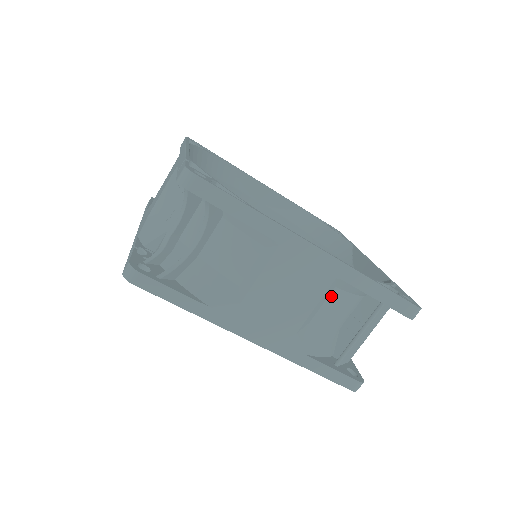
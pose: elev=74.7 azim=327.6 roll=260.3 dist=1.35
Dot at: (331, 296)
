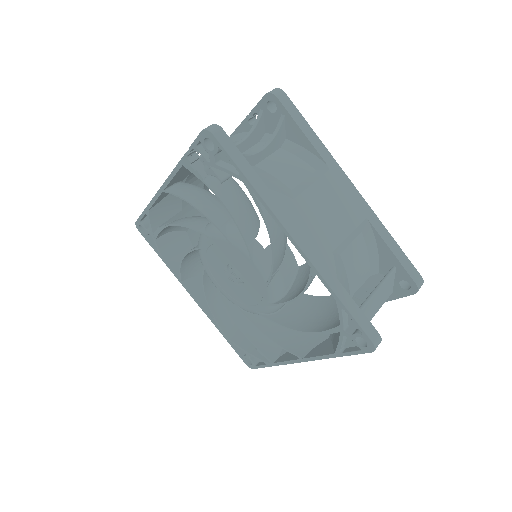
Dot at: (357, 239)
